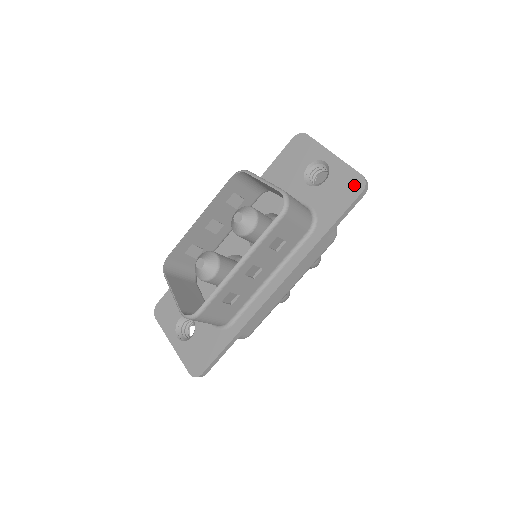
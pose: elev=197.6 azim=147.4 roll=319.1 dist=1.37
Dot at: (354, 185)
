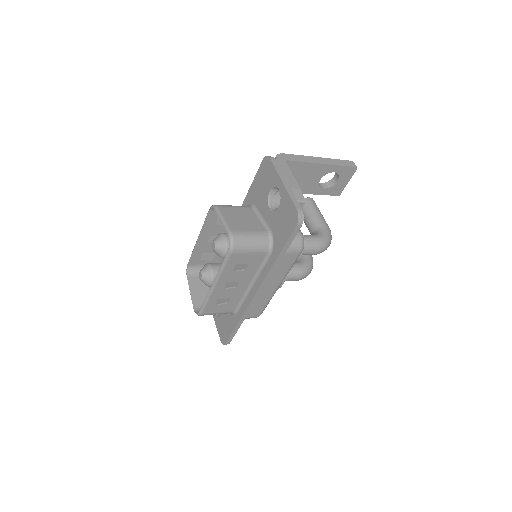
Dot at: (292, 218)
